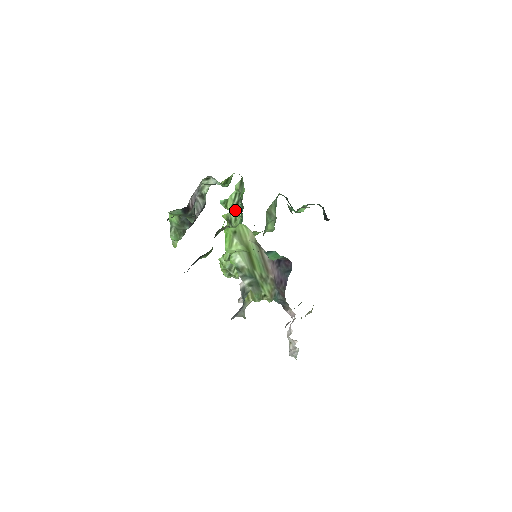
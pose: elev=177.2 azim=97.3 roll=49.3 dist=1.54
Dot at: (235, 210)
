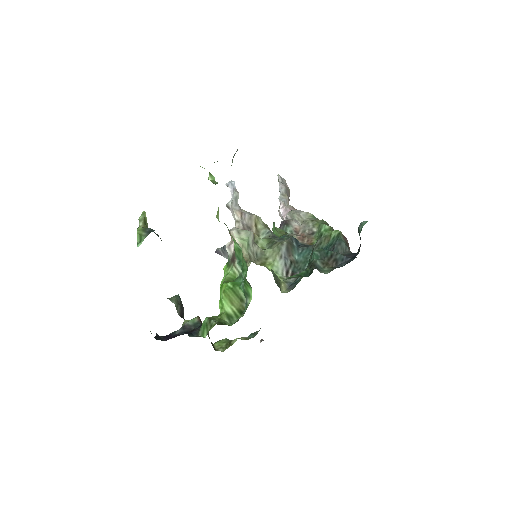
Dot at: occluded
